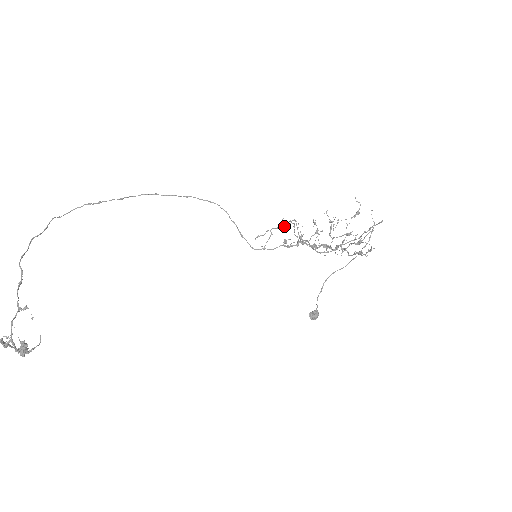
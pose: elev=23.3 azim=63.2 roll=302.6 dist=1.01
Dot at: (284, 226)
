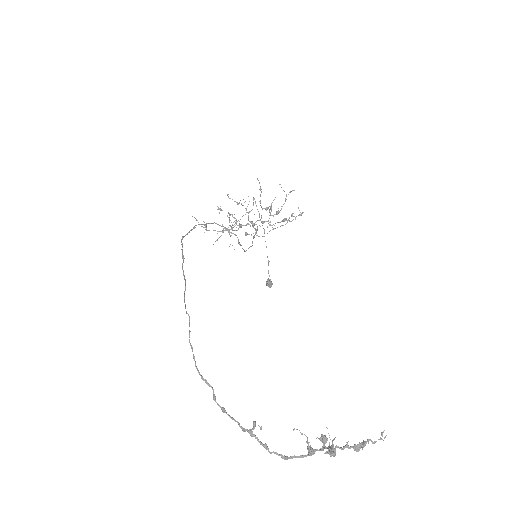
Dot at: occluded
